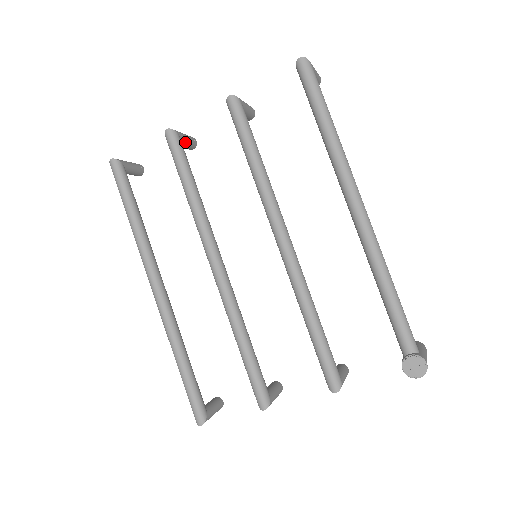
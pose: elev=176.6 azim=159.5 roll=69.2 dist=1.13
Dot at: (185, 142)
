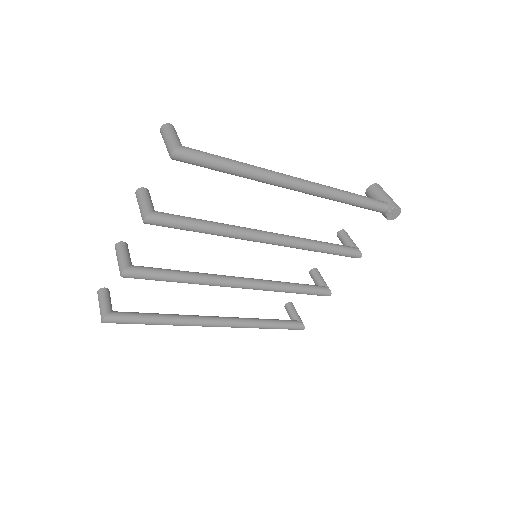
Dot at: (130, 259)
